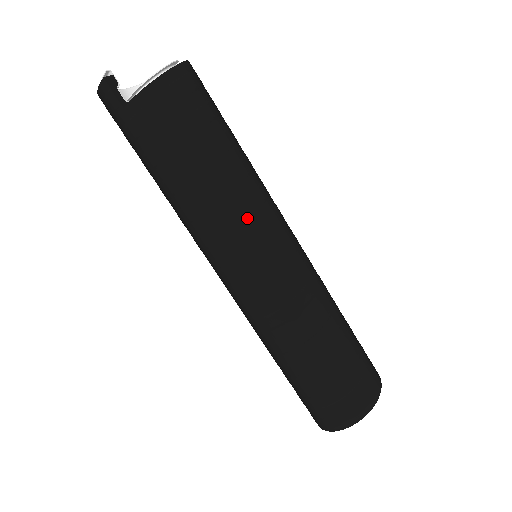
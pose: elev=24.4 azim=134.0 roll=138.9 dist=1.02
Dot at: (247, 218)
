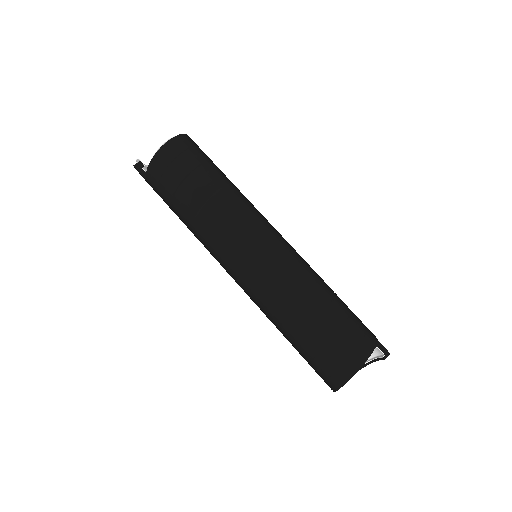
Dot at: (222, 234)
